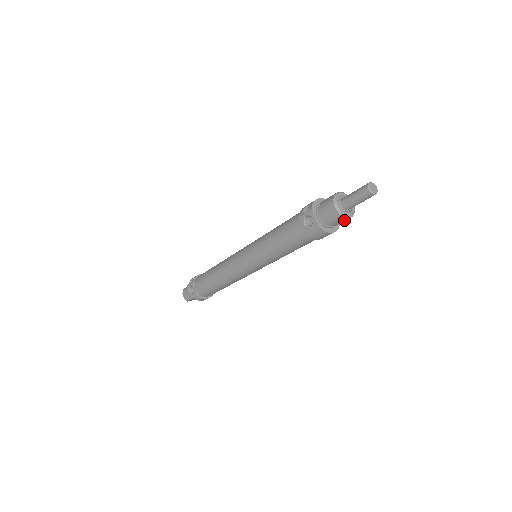
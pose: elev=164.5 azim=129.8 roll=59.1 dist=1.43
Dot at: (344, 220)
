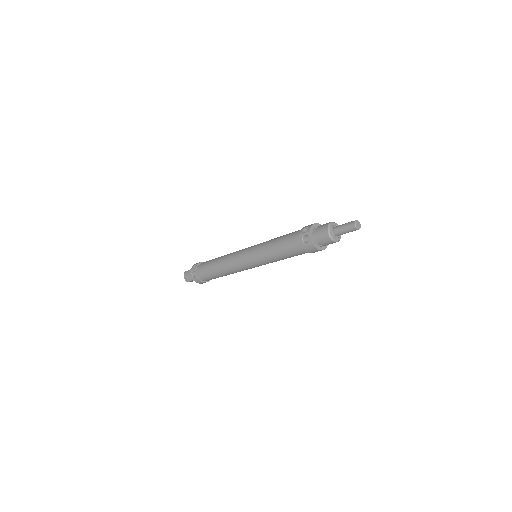
Dot at: occluded
